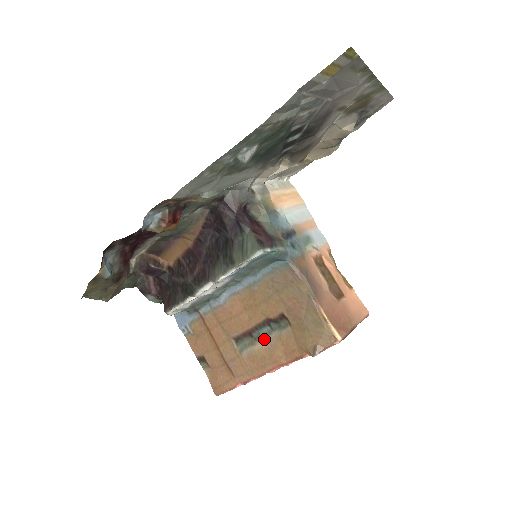
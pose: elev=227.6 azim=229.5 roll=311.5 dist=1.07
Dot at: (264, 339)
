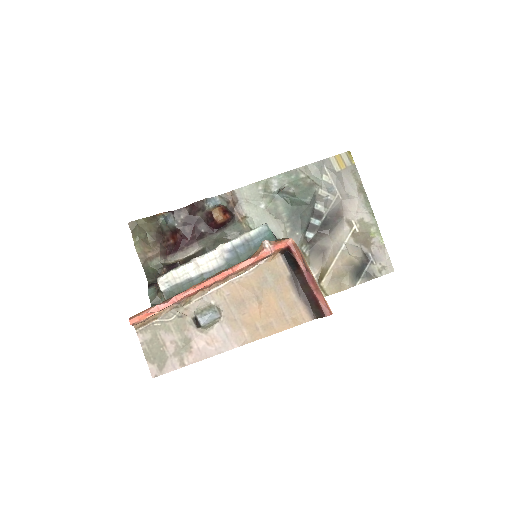
Dot at: occluded
